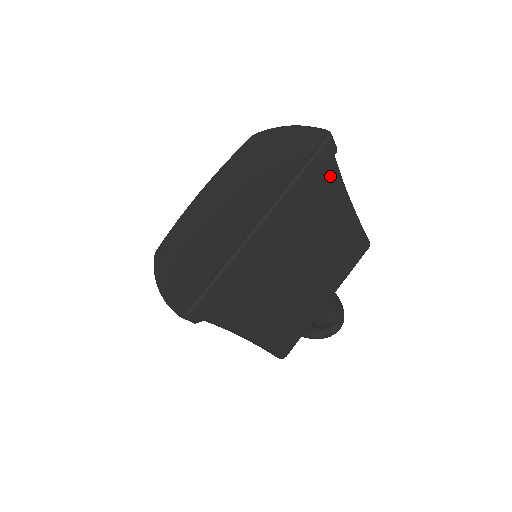
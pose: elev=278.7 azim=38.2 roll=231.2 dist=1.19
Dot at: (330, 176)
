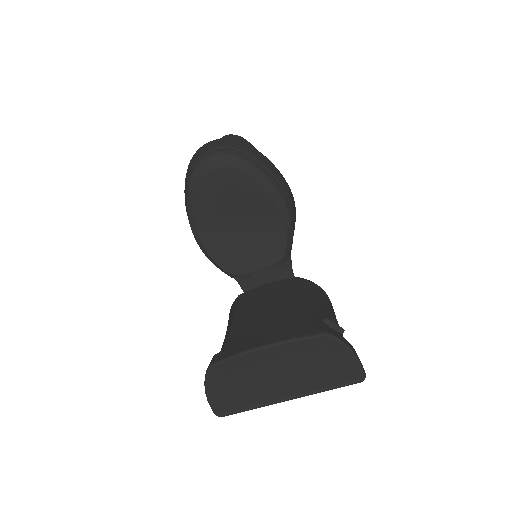
Dot at: occluded
